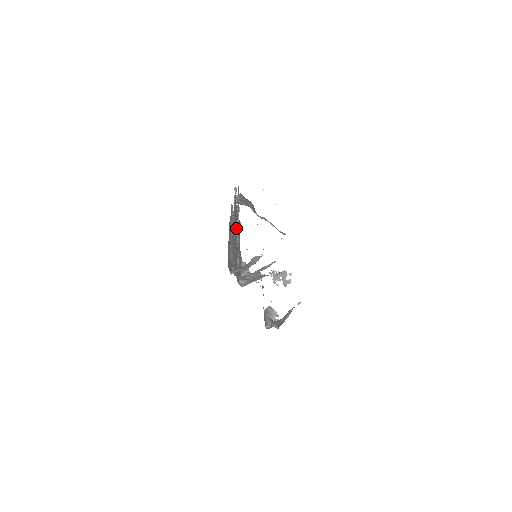
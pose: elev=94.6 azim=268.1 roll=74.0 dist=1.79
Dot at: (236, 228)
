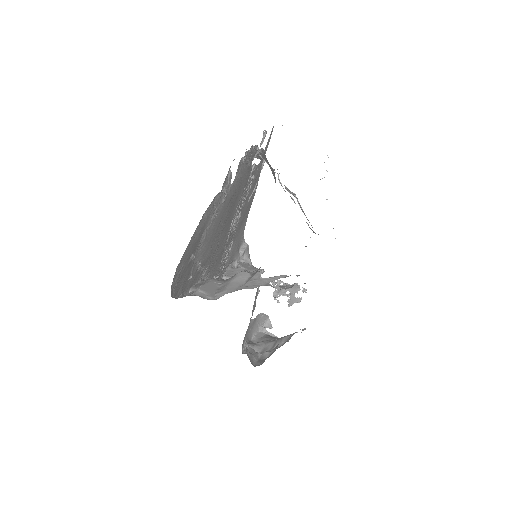
Dot at: (236, 205)
